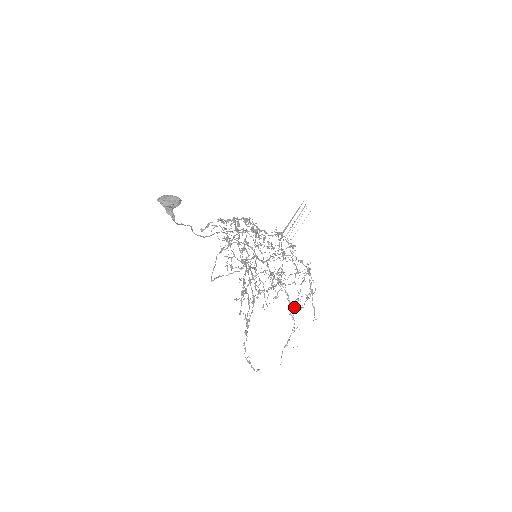
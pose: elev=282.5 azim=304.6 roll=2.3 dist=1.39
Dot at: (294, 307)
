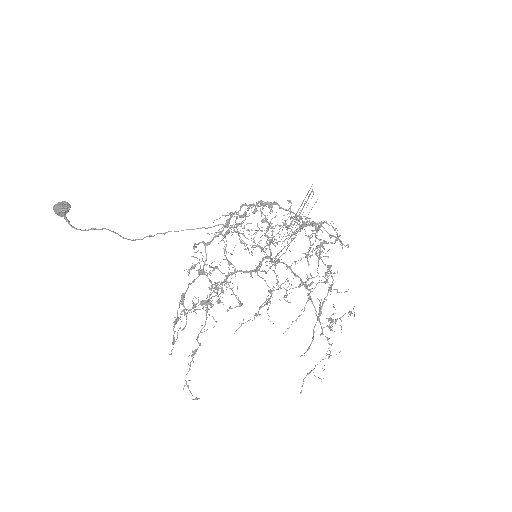
Dot at: occluded
